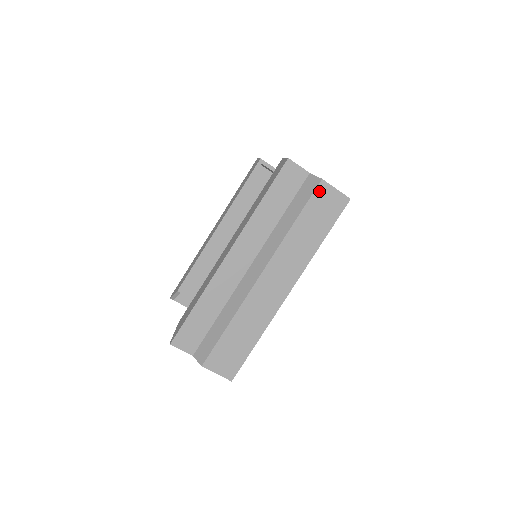
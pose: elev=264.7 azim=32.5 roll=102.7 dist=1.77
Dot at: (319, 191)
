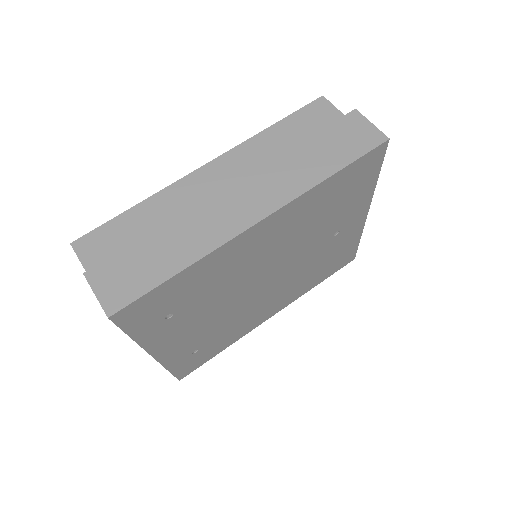
Dot at: (347, 119)
